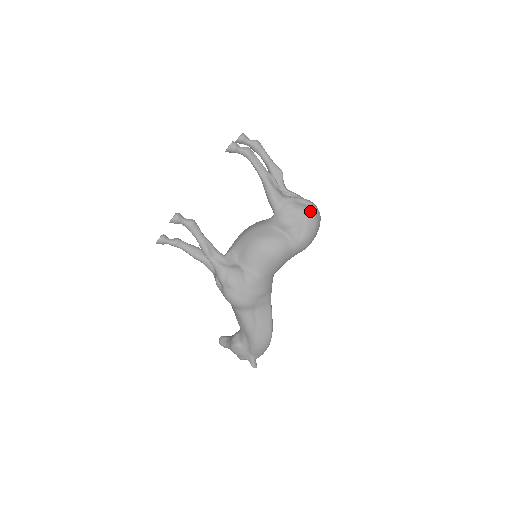
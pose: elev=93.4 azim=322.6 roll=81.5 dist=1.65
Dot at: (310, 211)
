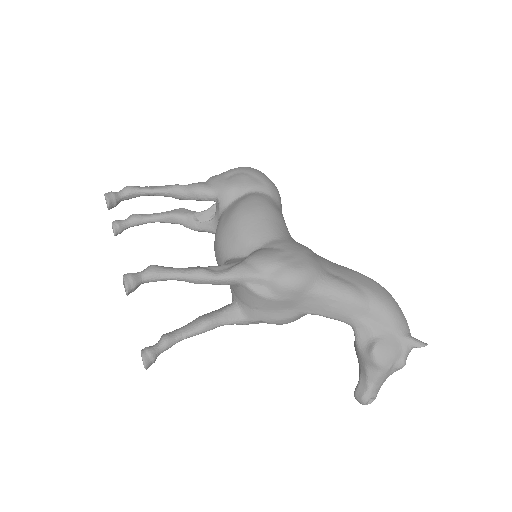
Dot at: (239, 167)
